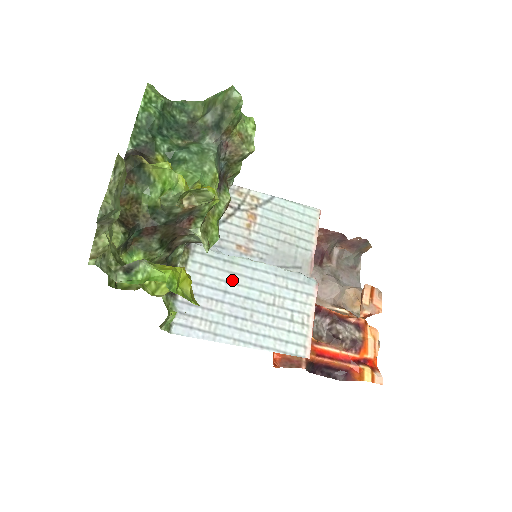
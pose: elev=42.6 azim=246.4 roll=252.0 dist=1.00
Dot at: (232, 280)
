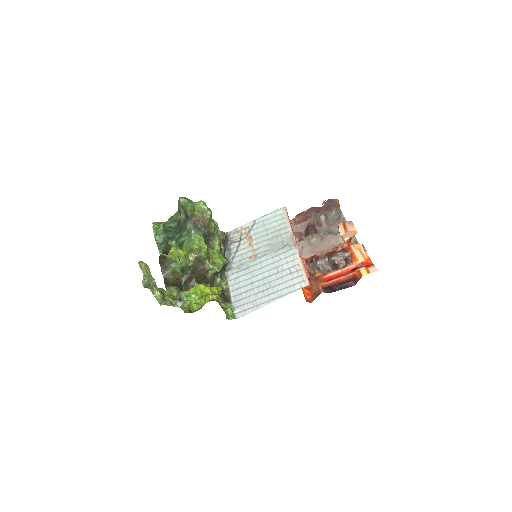
Dot at: (252, 276)
